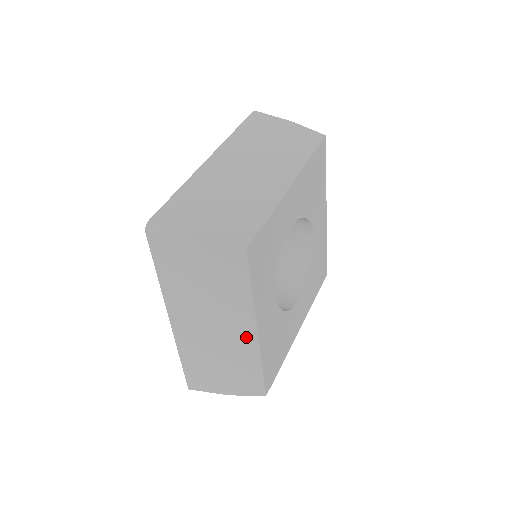
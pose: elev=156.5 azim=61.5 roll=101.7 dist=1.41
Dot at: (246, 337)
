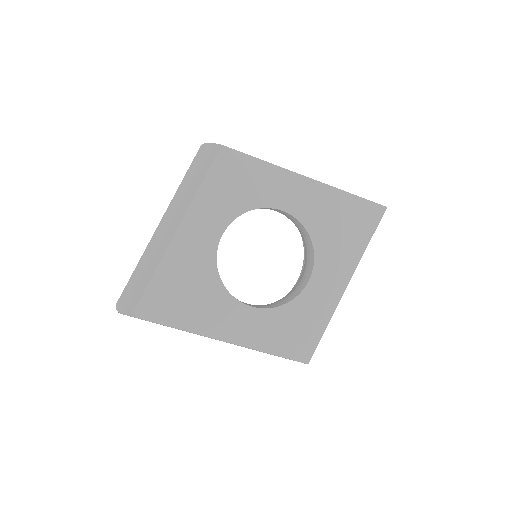
Dot at: (170, 237)
